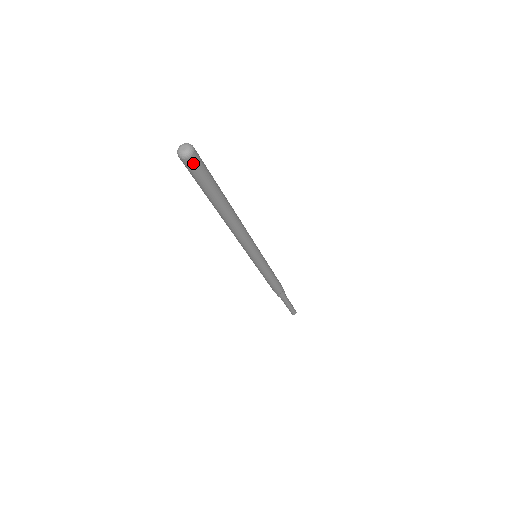
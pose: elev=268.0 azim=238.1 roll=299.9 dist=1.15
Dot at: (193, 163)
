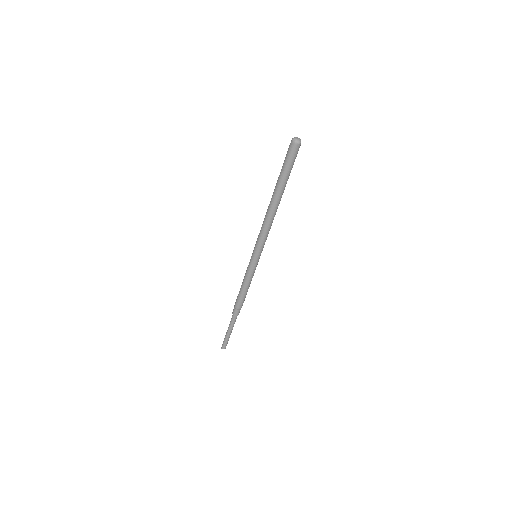
Dot at: (294, 149)
